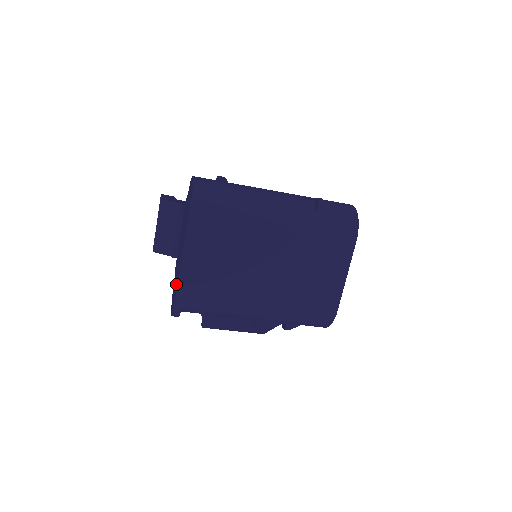
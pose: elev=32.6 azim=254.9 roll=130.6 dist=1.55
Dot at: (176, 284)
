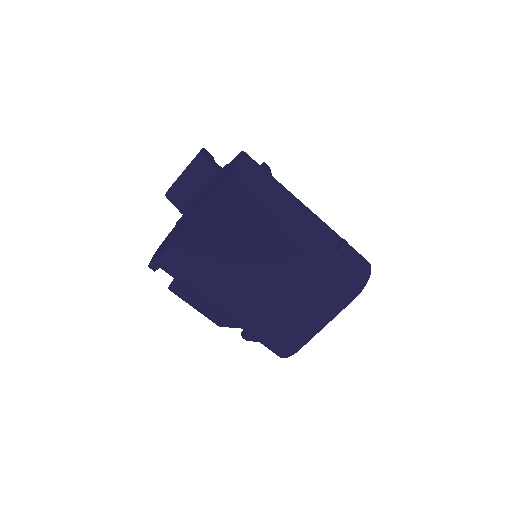
Dot at: (170, 240)
